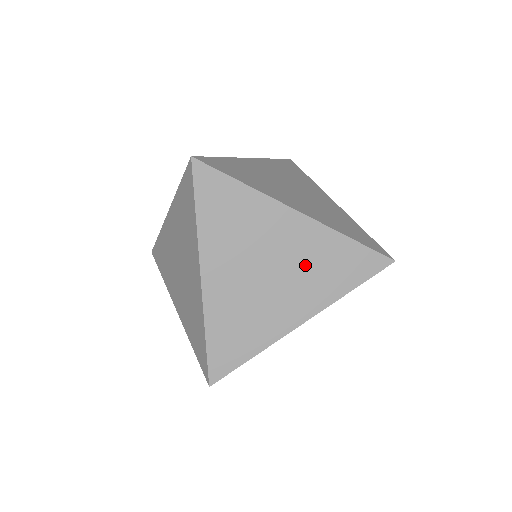
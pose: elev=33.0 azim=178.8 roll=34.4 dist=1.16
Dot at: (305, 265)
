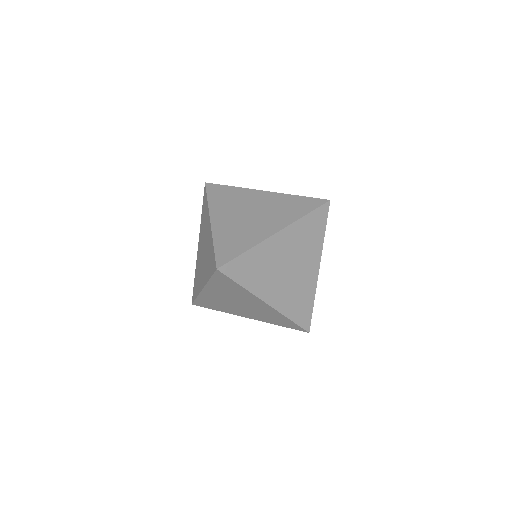
Dot at: (273, 209)
